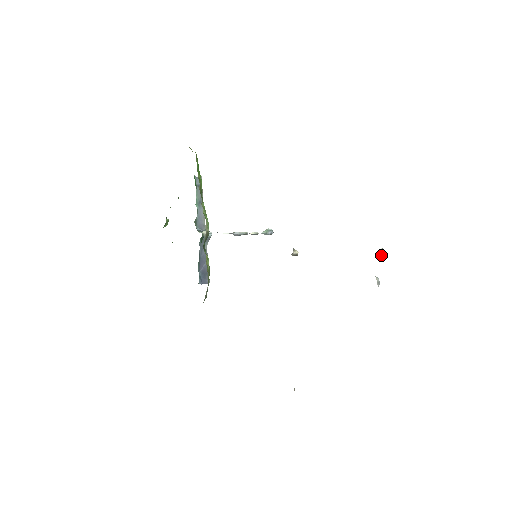
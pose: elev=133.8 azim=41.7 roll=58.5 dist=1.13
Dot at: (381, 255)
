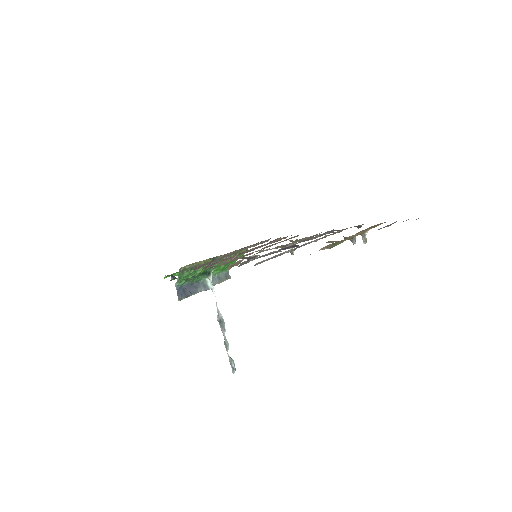
Dot at: (364, 239)
